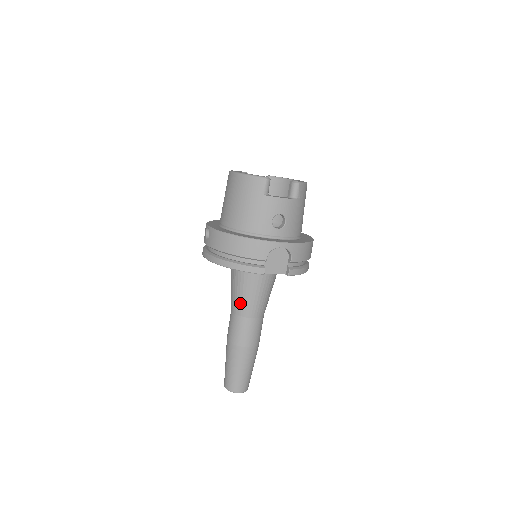
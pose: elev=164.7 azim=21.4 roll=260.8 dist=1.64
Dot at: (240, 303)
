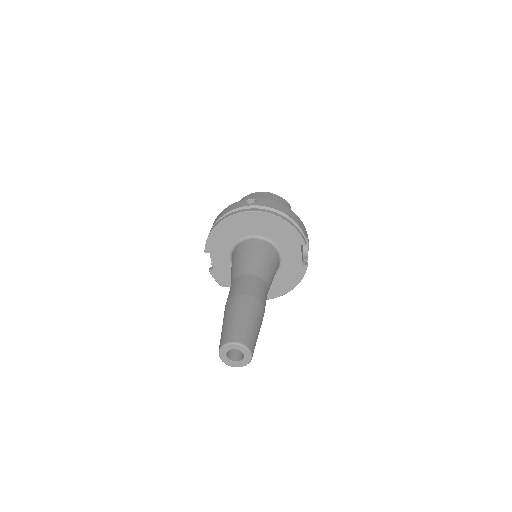
Dot at: (261, 267)
